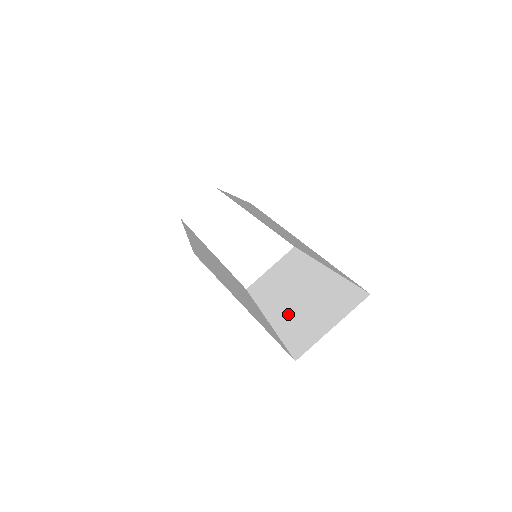
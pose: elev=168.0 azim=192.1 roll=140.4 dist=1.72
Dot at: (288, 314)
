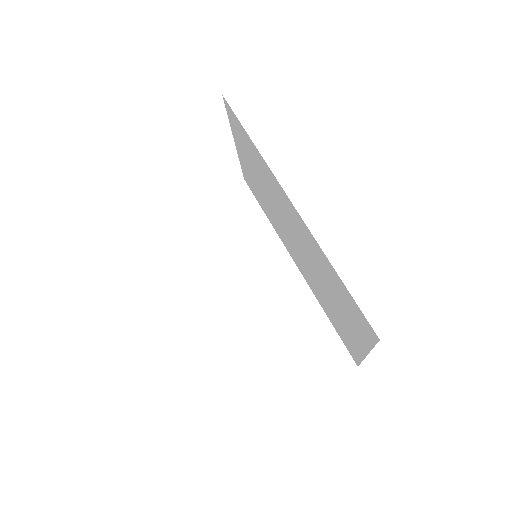
Dot at: (253, 321)
